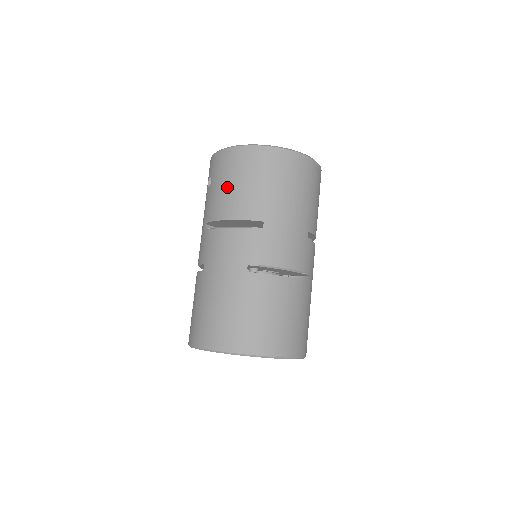
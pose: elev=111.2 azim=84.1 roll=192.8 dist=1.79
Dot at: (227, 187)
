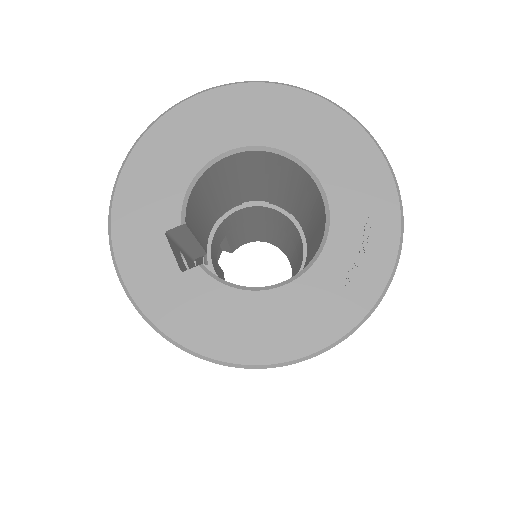
Dot at: occluded
